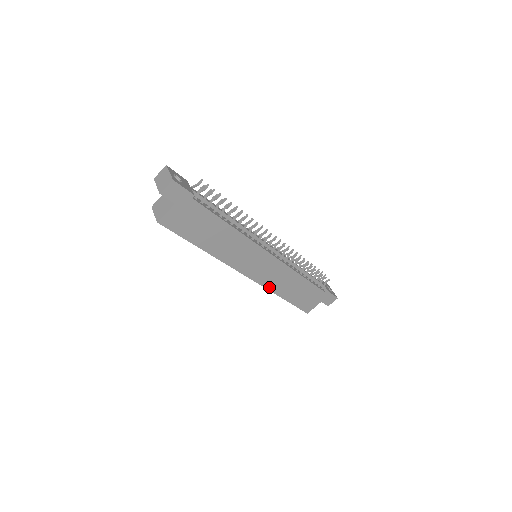
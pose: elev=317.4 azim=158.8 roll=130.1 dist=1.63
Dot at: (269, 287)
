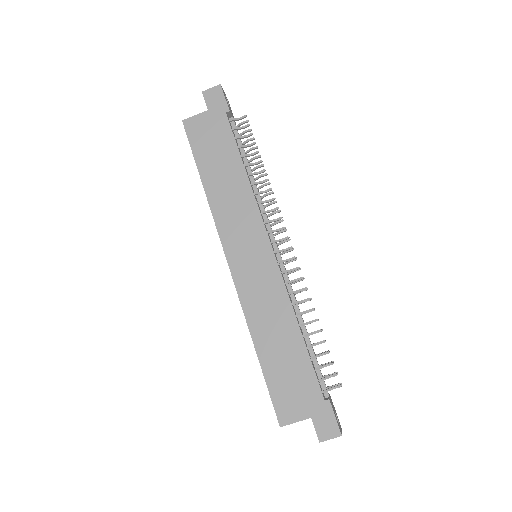
Dot at: (247, 309)
